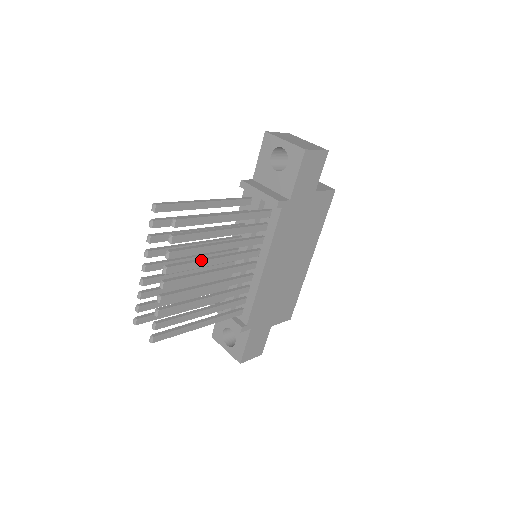
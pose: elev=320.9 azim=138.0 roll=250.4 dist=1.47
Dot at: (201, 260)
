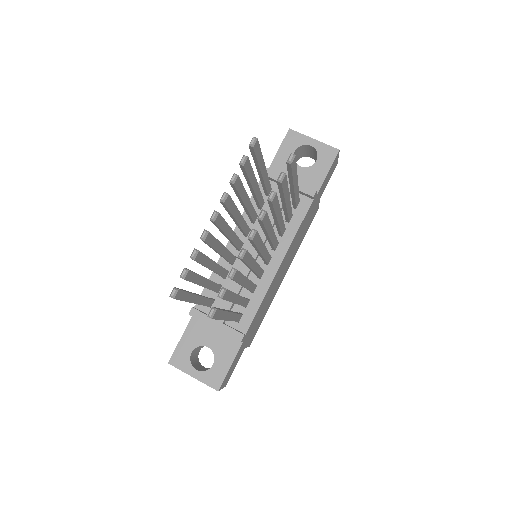
Dot at: occluded
